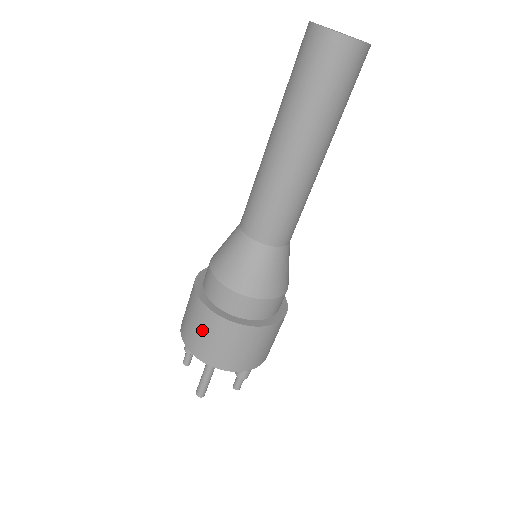
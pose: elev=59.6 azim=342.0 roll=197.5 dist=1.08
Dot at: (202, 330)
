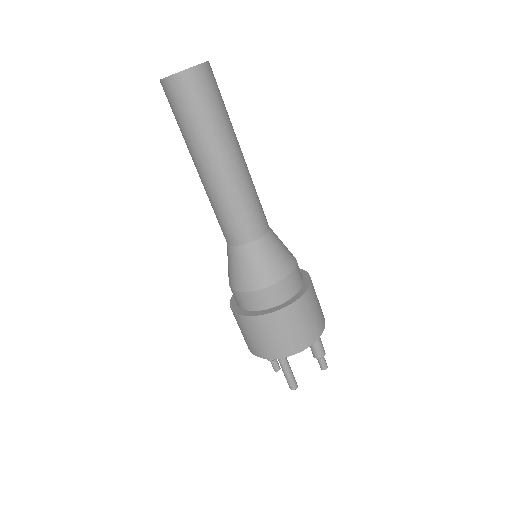
Dot at: (251, 335)
